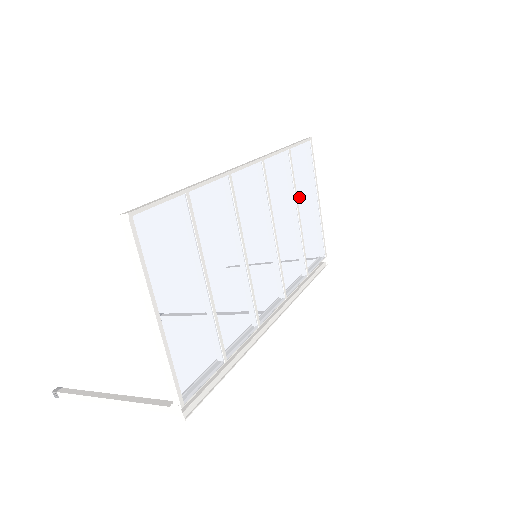
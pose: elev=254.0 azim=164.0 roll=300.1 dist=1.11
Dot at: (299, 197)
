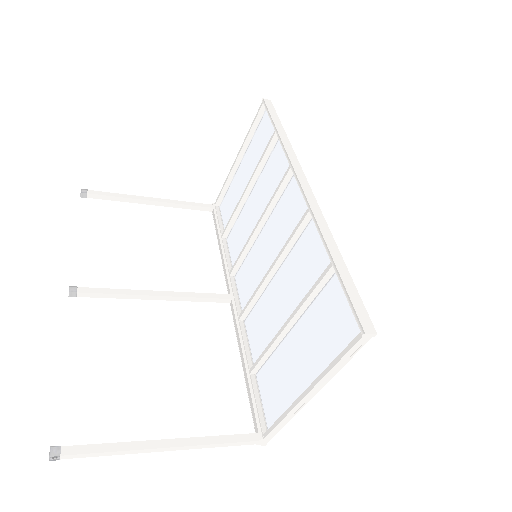
Dot at: occluded
